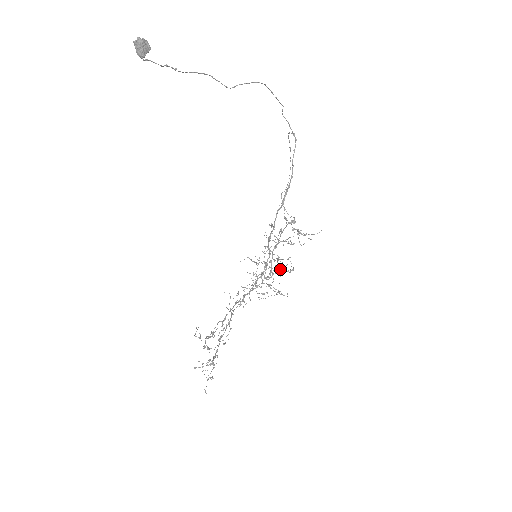
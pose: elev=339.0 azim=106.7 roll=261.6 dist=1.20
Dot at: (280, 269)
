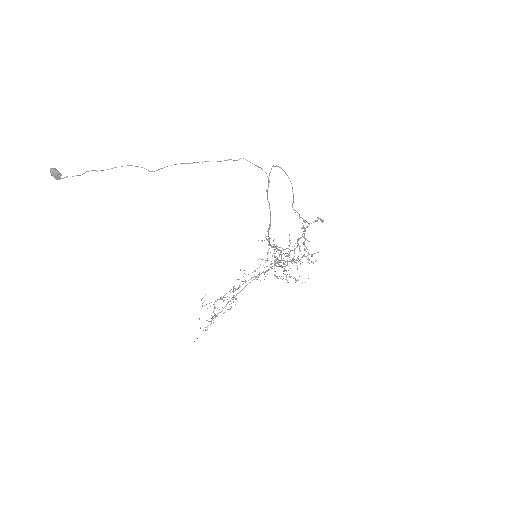
Dot at: (306, 256)
